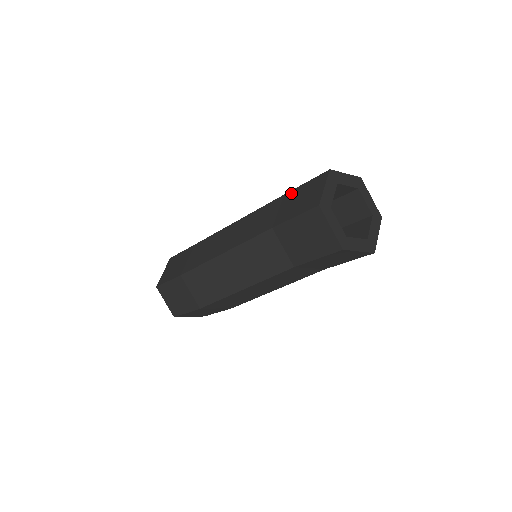
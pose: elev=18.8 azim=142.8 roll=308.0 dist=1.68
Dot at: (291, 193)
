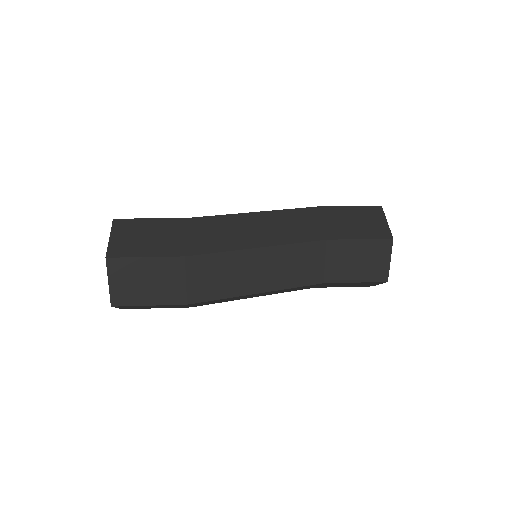
Dot at: (333, 209)
